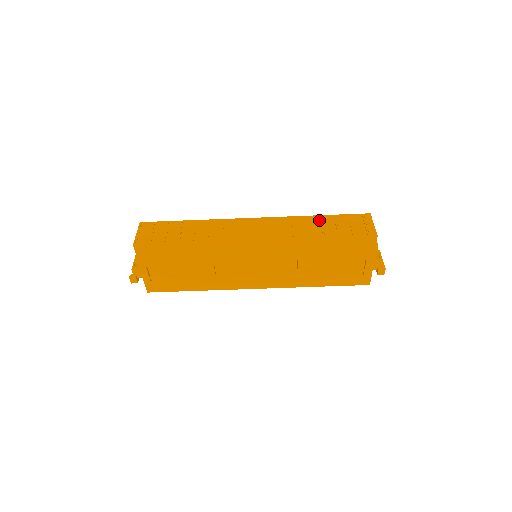
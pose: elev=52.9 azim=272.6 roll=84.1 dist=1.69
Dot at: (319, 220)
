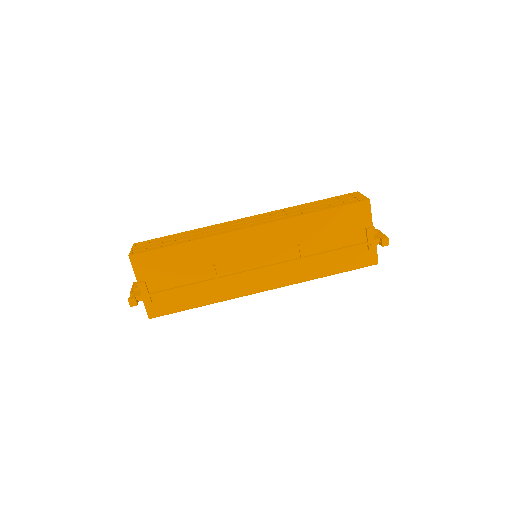
Dot at: (310, 205)
